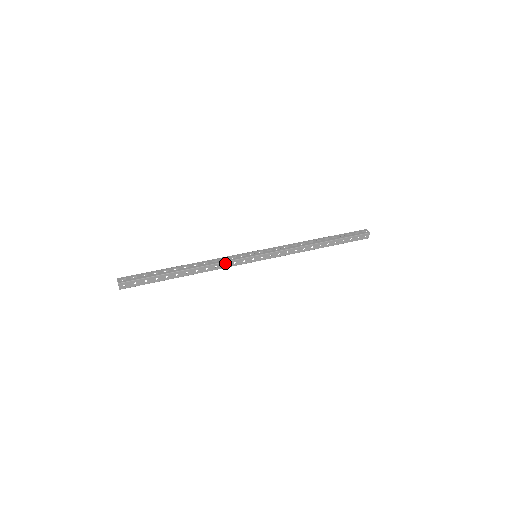
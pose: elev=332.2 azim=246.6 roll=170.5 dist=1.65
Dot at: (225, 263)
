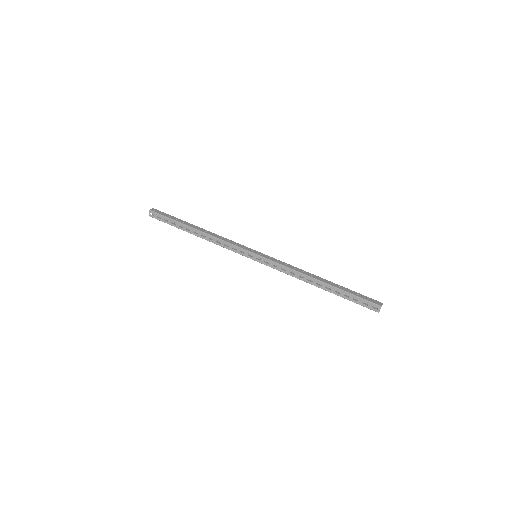
Dot at: (226, 248)
